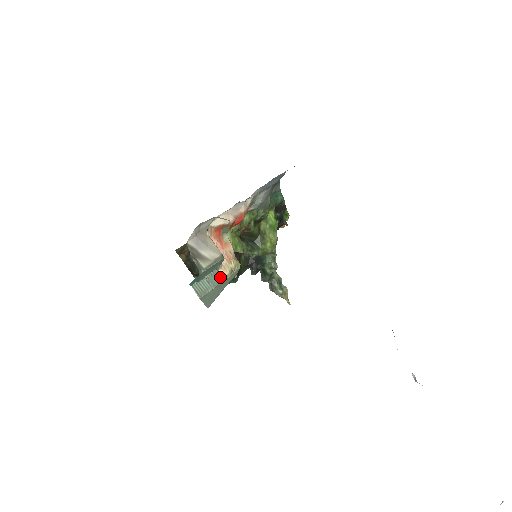
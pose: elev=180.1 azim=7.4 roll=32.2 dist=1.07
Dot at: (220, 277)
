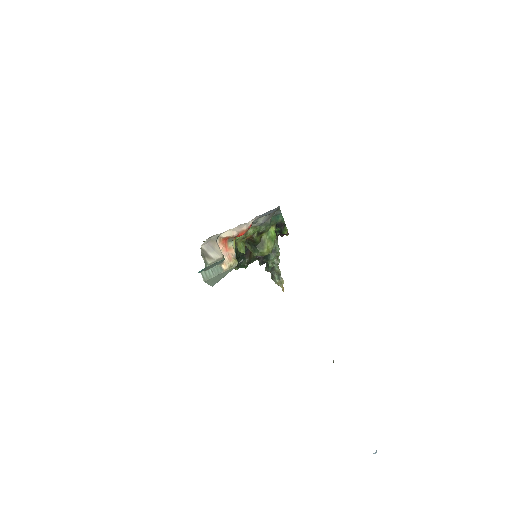
Dot at: (221, 269)
